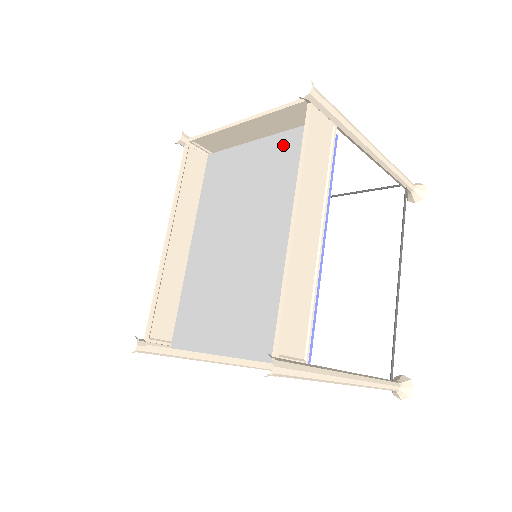
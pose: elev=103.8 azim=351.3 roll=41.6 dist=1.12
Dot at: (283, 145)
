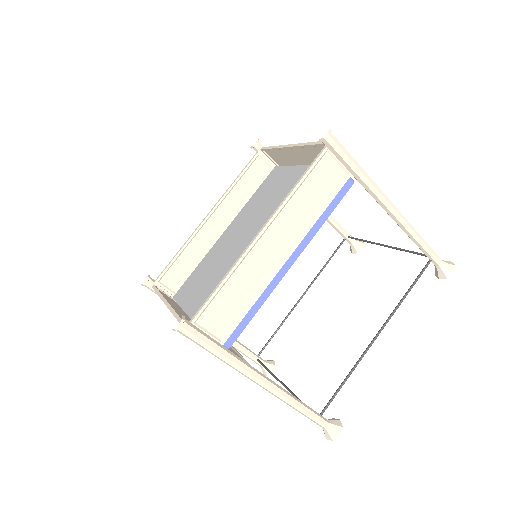
Dot at: occluded
